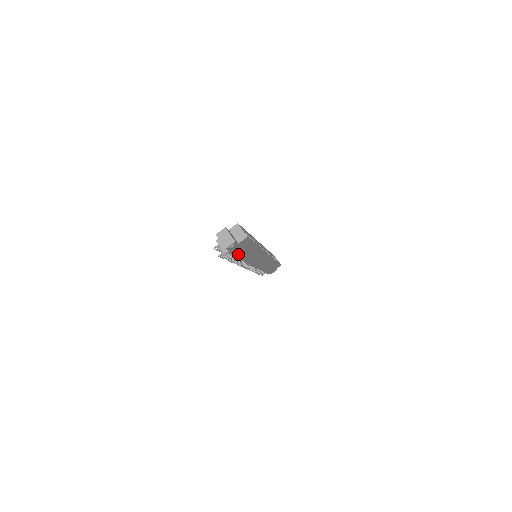
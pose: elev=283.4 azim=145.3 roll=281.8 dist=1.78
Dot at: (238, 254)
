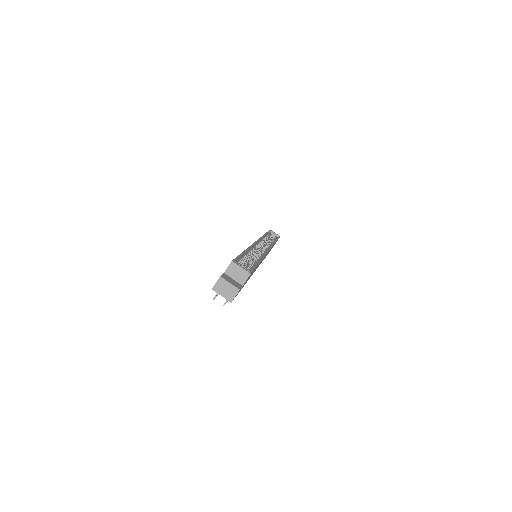
Dot at: occluded
